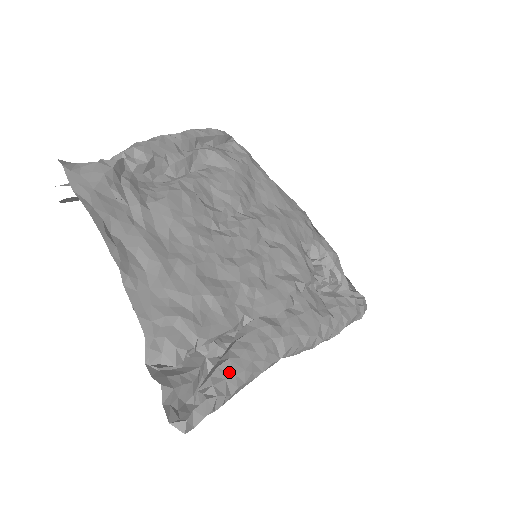
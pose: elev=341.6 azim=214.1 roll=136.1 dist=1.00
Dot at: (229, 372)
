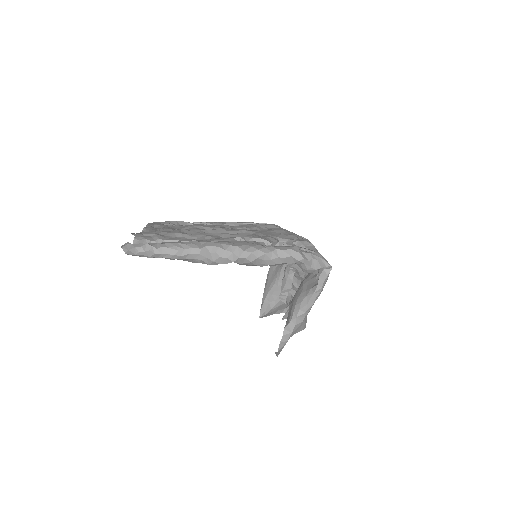
Dot at: (162, 243)
